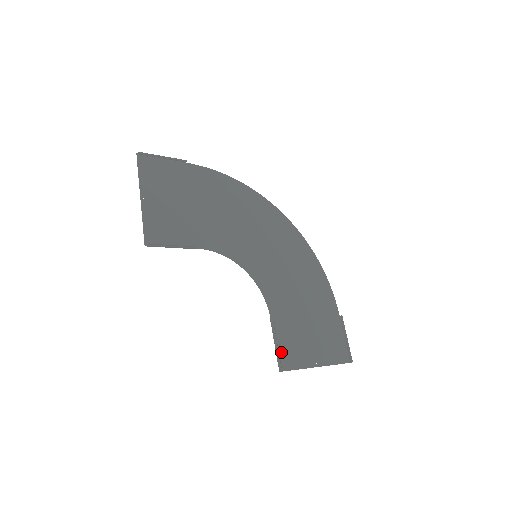
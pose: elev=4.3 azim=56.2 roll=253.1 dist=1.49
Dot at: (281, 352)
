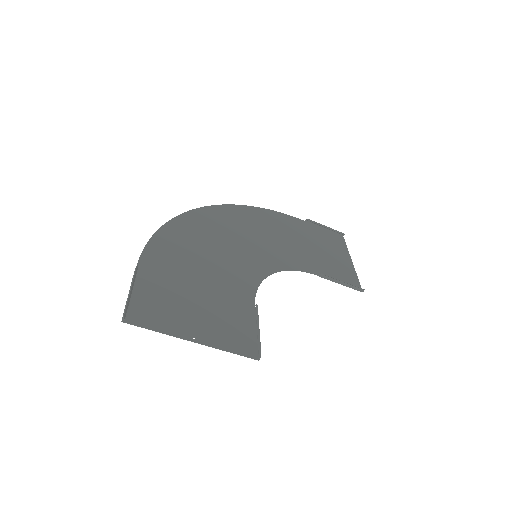
Dot at: (346, 283)
